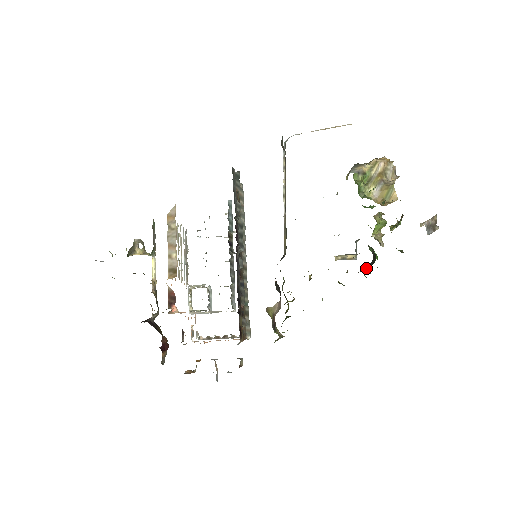
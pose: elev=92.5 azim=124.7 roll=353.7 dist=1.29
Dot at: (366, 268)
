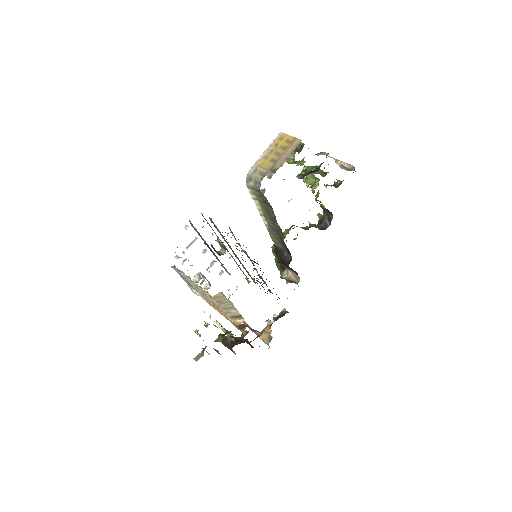
Dot at: (326, 220)
